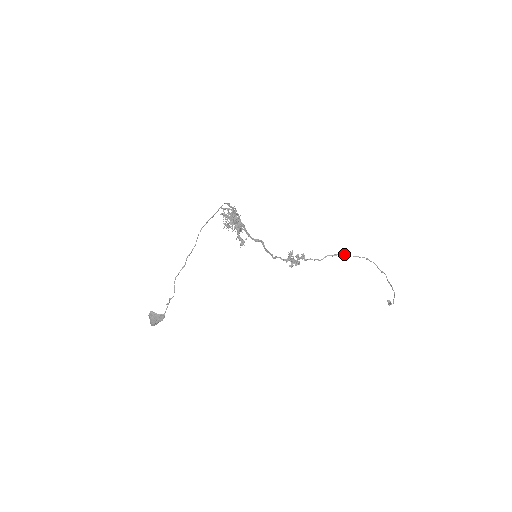
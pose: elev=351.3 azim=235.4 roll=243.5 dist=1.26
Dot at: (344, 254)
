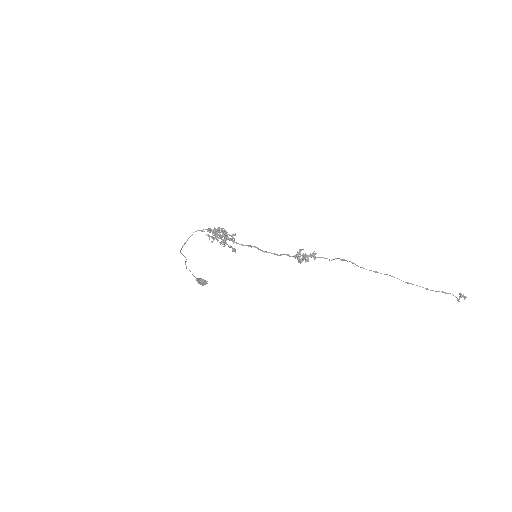
Dot at: (351, 262)
